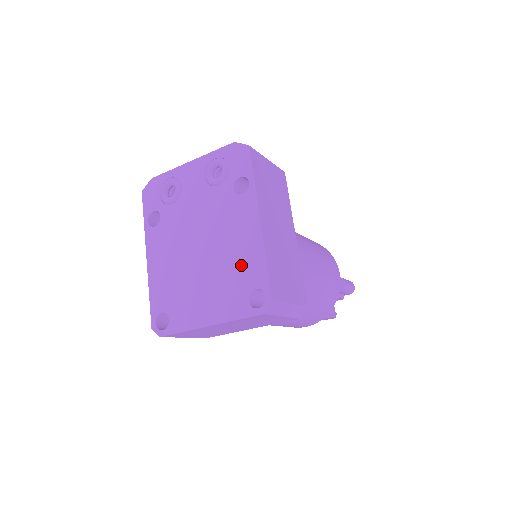
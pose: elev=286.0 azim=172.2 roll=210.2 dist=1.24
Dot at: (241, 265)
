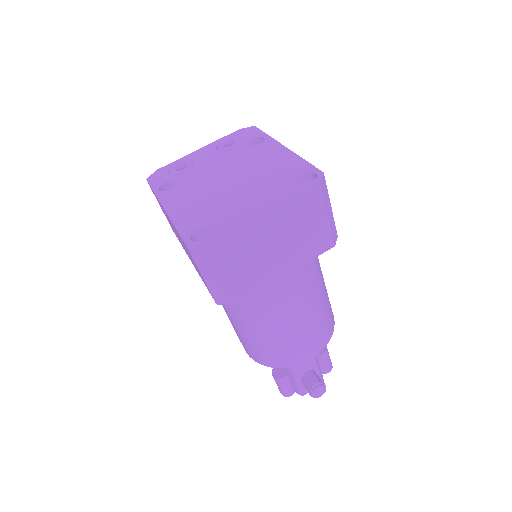
Dot at: (280, 170)
